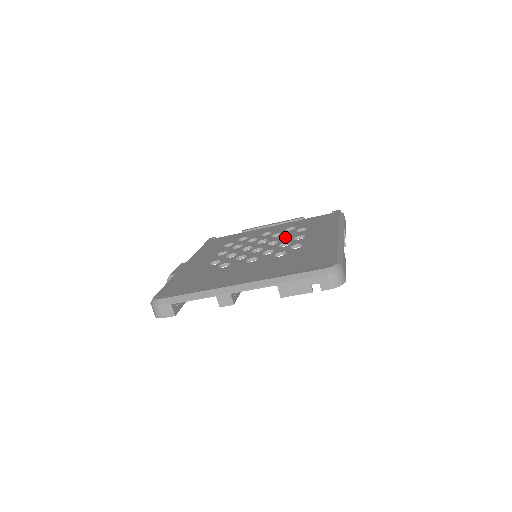
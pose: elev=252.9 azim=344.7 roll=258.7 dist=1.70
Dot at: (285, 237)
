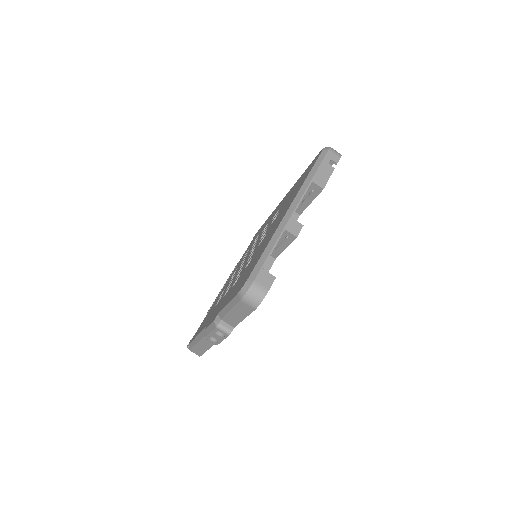
Dot at: occluded
